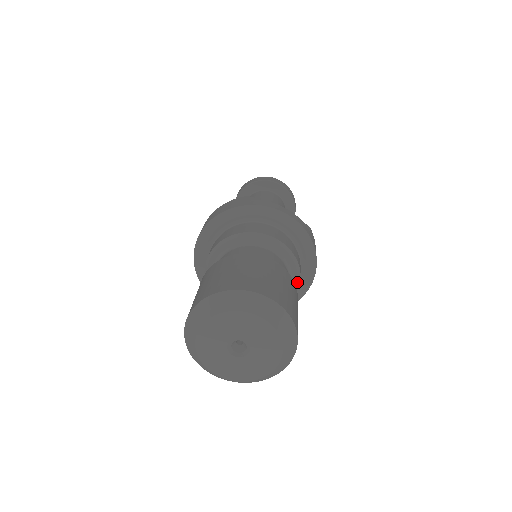
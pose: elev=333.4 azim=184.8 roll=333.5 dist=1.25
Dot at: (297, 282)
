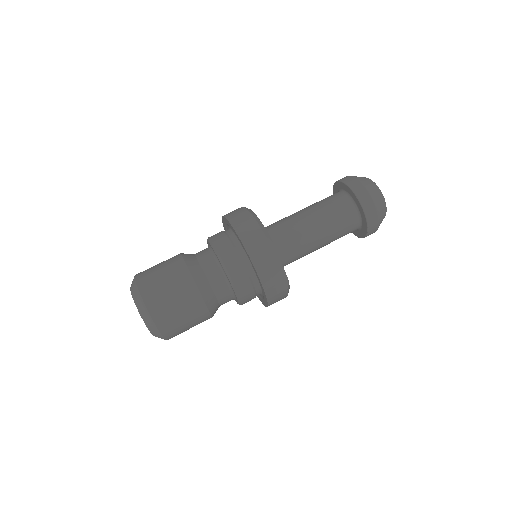
Dot at: occluded
